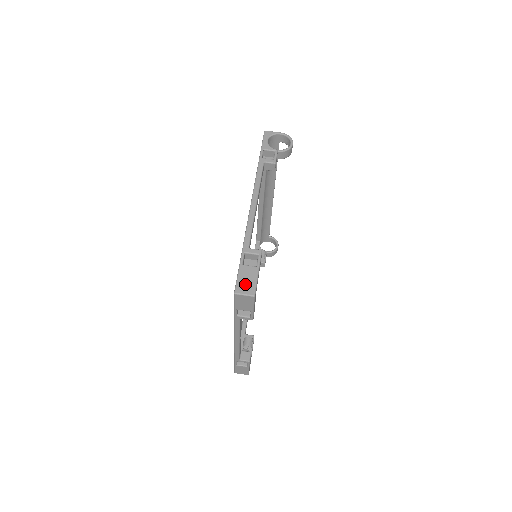
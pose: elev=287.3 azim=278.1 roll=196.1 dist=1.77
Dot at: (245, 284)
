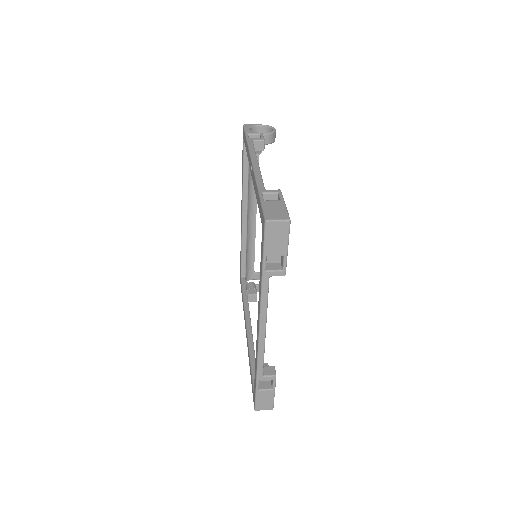
Dot at: (274, 213)
